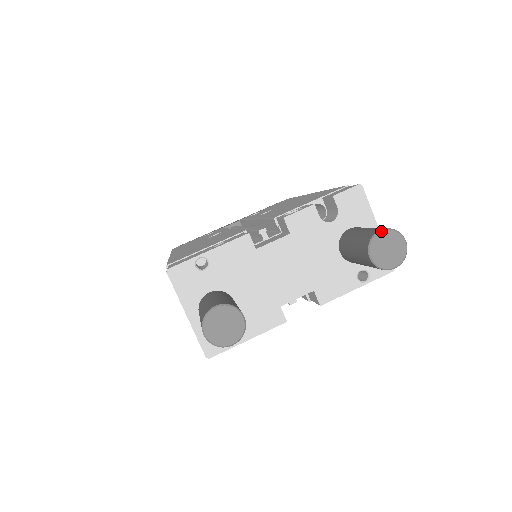
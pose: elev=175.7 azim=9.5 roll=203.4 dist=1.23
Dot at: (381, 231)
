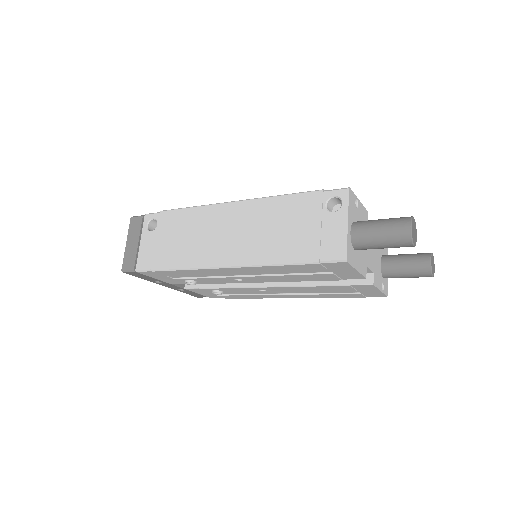
Dot at: occluded
